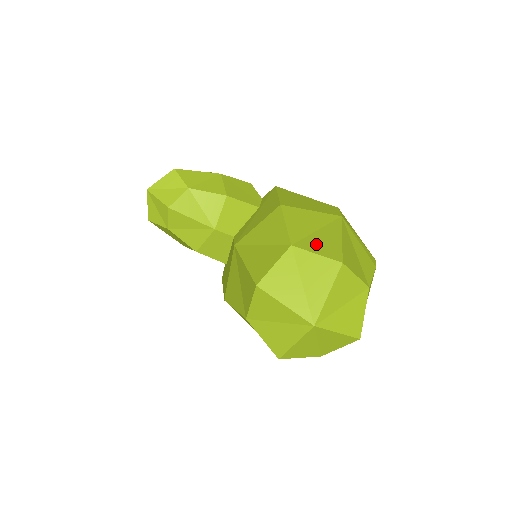
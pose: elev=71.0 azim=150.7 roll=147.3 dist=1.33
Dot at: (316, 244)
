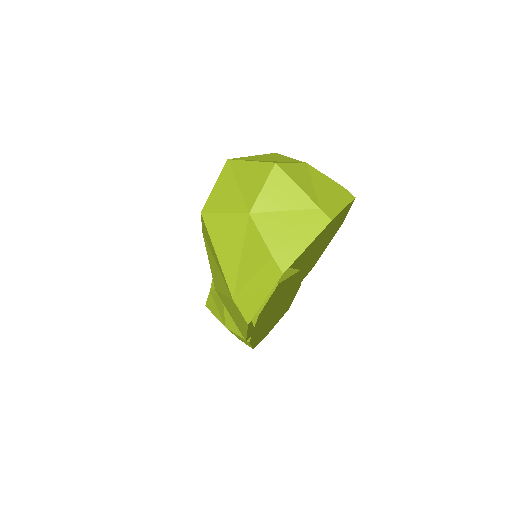
Dot at: occluded
